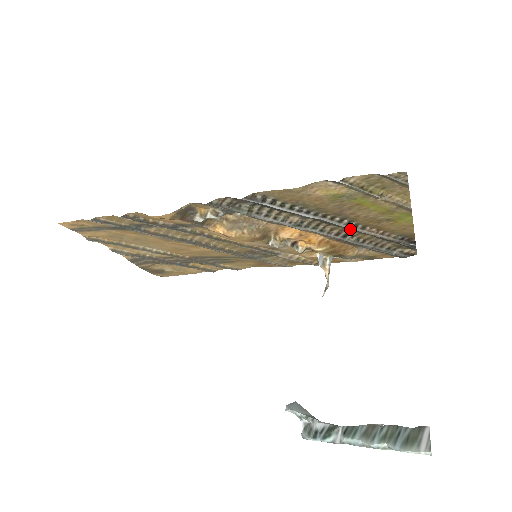
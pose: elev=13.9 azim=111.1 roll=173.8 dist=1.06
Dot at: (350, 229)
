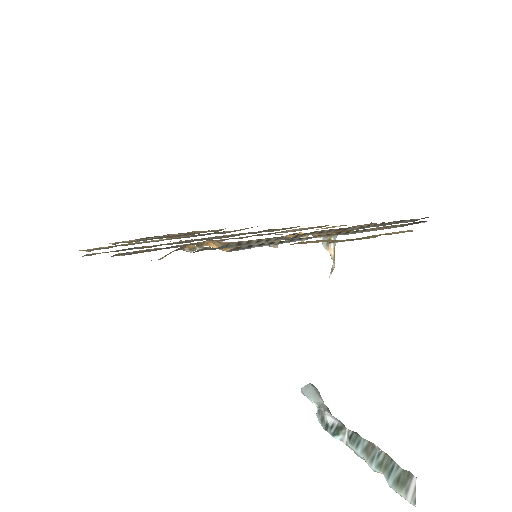
Dot at: occluded
